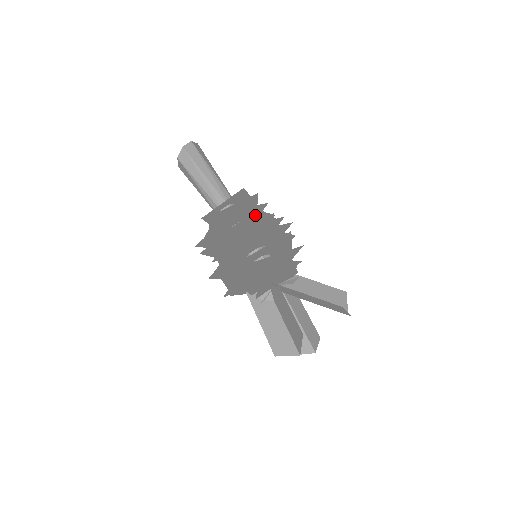
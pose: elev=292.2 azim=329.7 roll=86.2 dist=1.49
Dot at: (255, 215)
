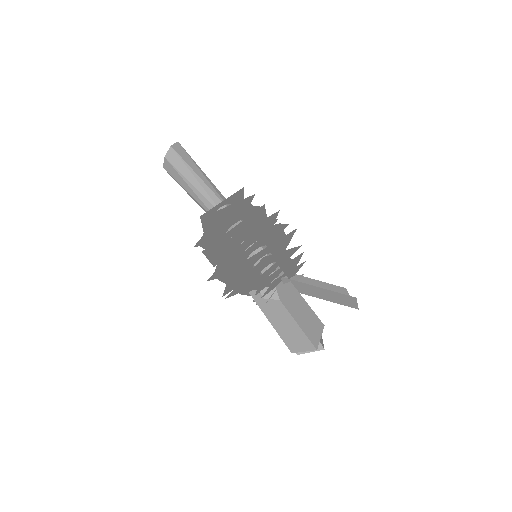
Dot at: (258, 213)
